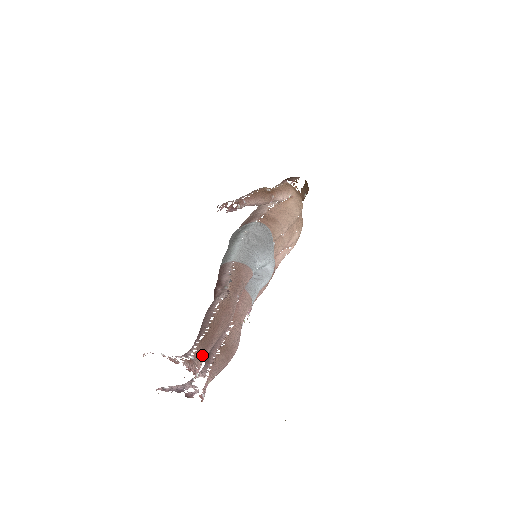
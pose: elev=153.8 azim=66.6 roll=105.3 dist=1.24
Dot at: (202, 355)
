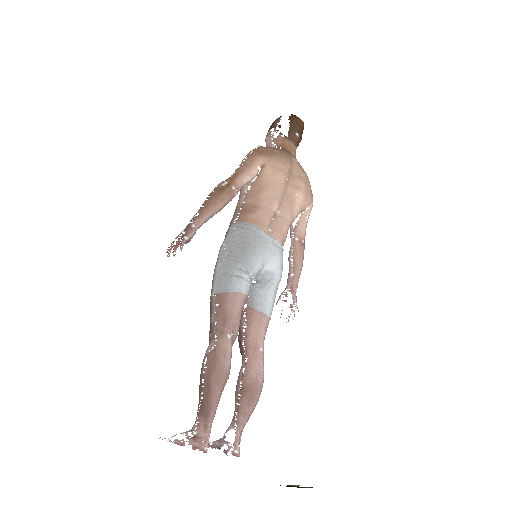
Dot at: (206, 424)
